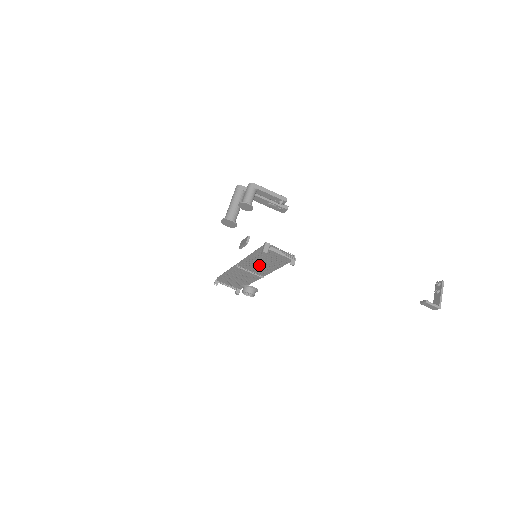
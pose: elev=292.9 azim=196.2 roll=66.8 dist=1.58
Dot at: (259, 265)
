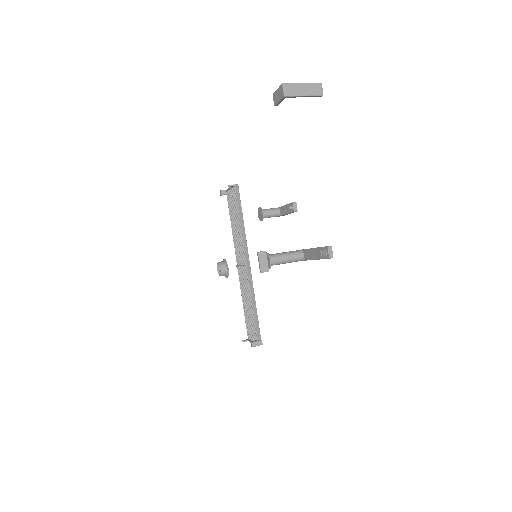
Dot at: (238, 239)
